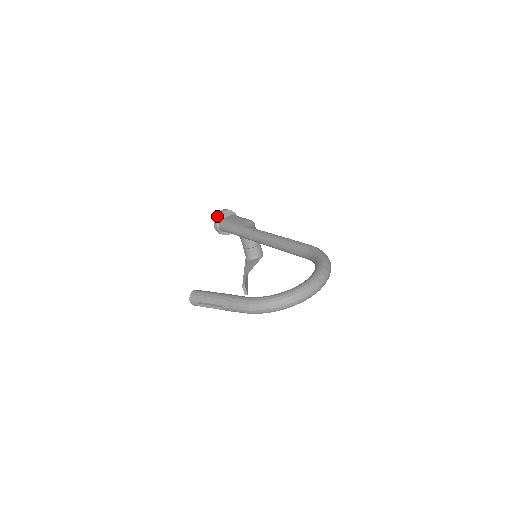
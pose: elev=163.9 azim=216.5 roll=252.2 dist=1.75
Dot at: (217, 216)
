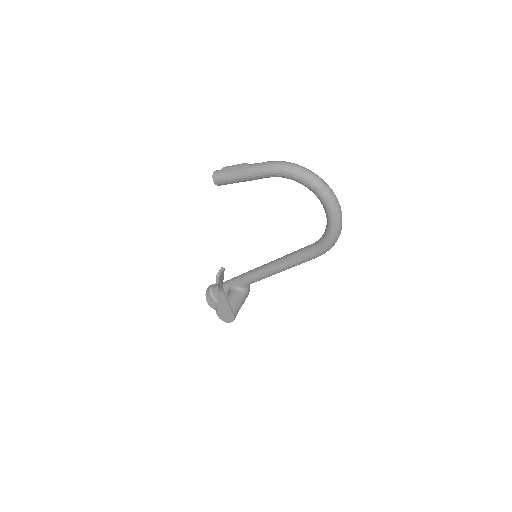
Dot at: occluded
